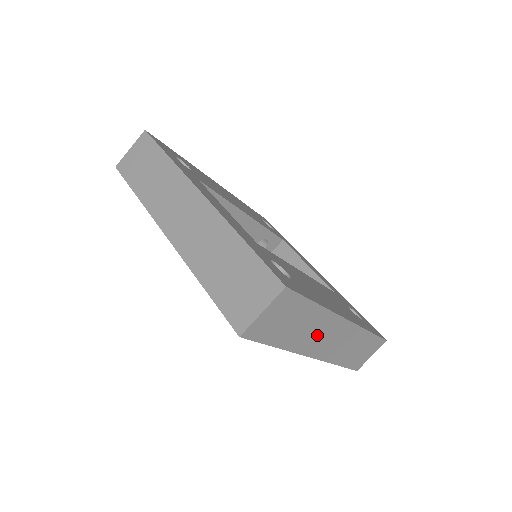
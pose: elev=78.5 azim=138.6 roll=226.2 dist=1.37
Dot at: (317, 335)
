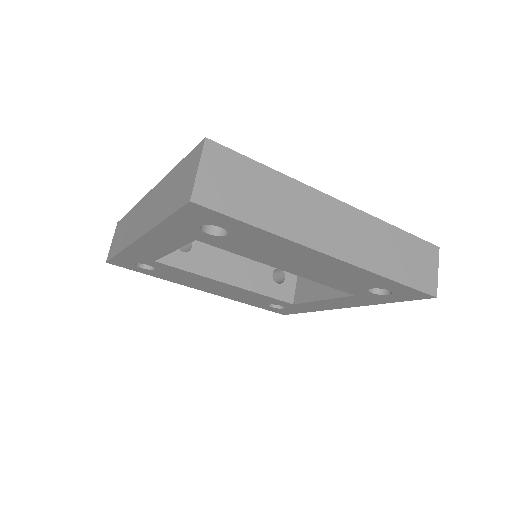
Dot at: (309, 218)
